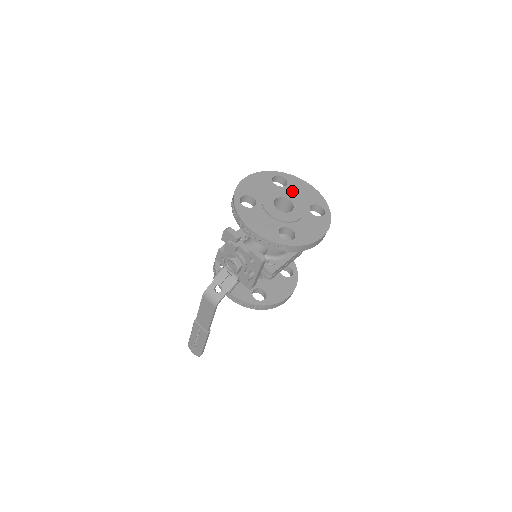
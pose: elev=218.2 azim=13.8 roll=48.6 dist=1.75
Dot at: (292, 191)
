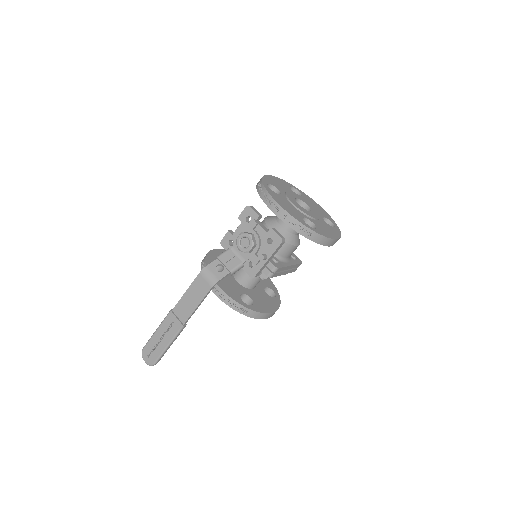
Dot at: (307, 201)
